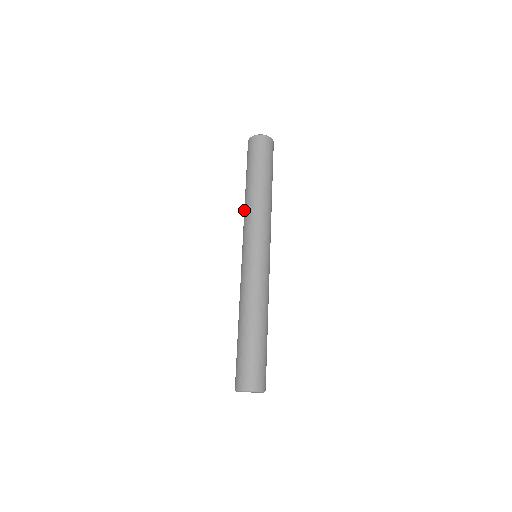
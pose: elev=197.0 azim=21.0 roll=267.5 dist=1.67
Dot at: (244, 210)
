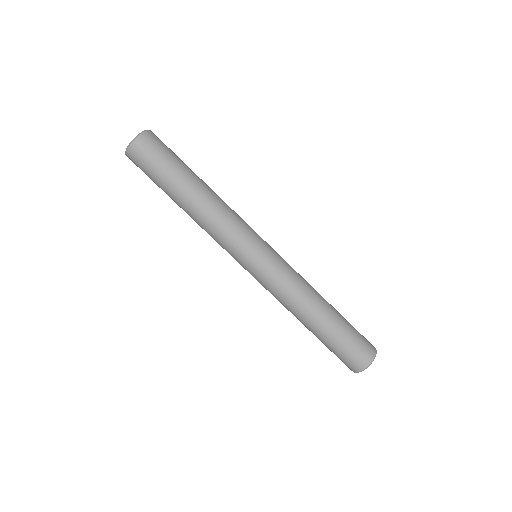
Dot at: (203, 226)
